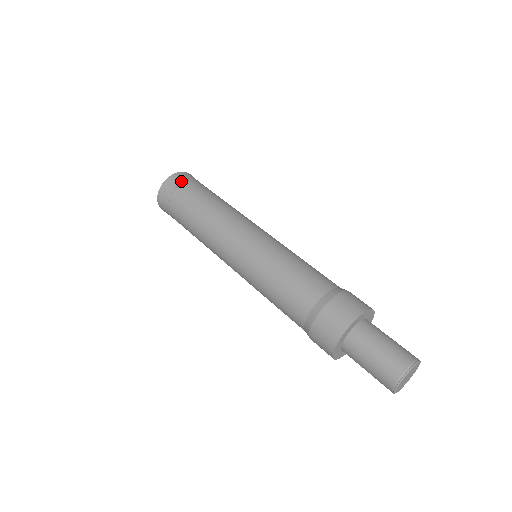
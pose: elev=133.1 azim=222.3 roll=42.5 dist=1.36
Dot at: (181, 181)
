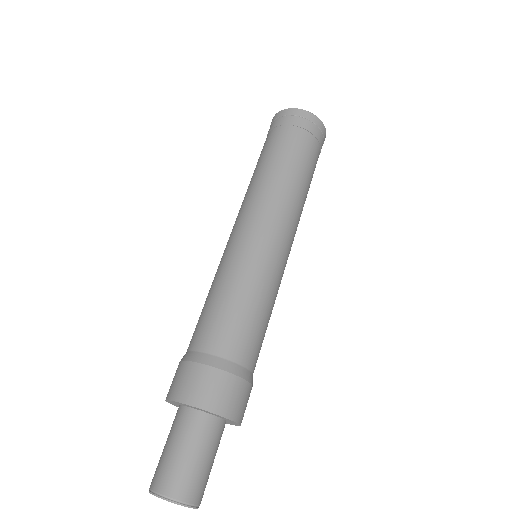
Dot at: (289, 122)
